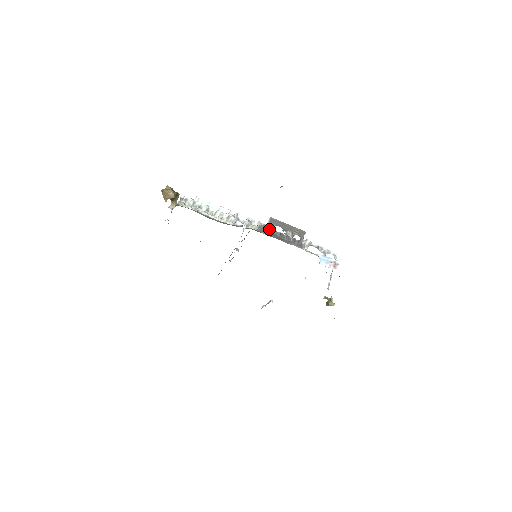
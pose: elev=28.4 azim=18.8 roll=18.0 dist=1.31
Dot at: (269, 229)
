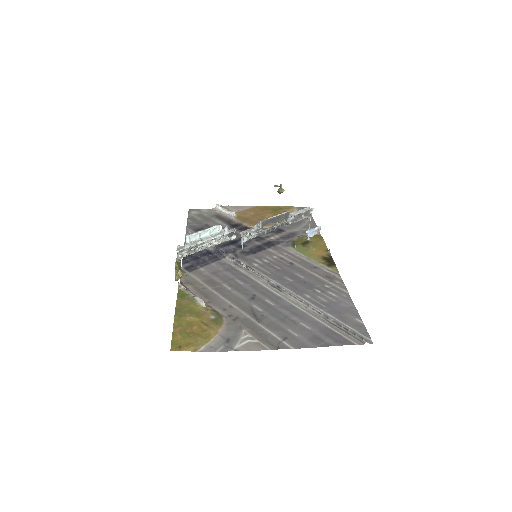
Dot at: (263, 233)
